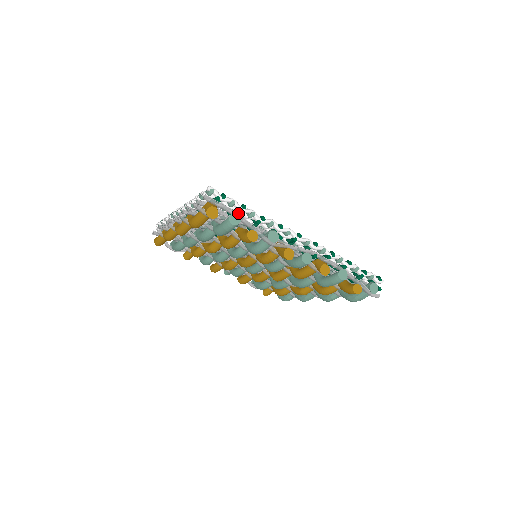
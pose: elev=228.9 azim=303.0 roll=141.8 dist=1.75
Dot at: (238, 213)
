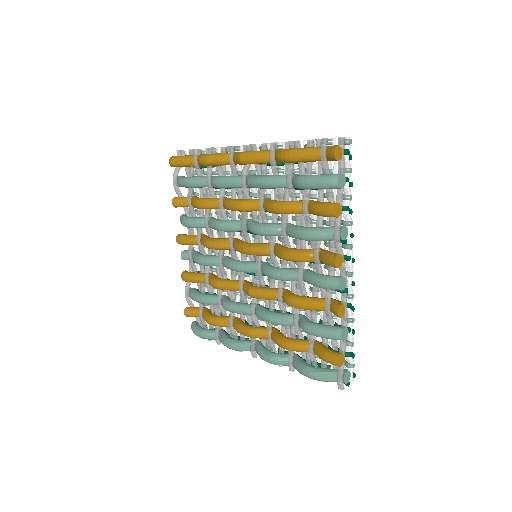
Dot at: (344, 182)
